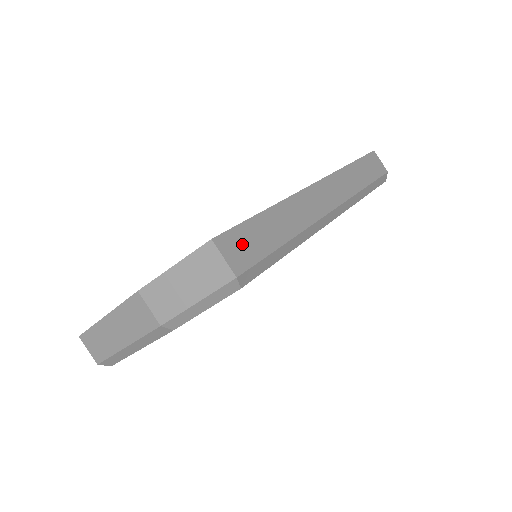
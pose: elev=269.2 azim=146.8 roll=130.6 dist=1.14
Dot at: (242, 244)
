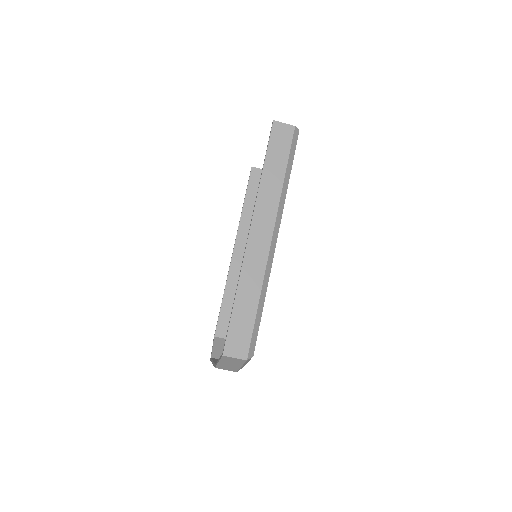
Dot at: (237, 339)
